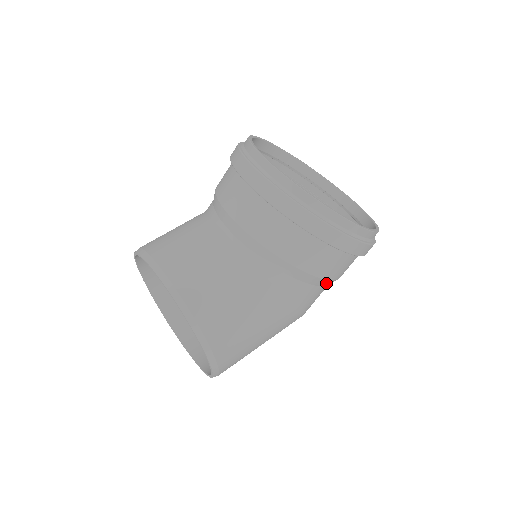
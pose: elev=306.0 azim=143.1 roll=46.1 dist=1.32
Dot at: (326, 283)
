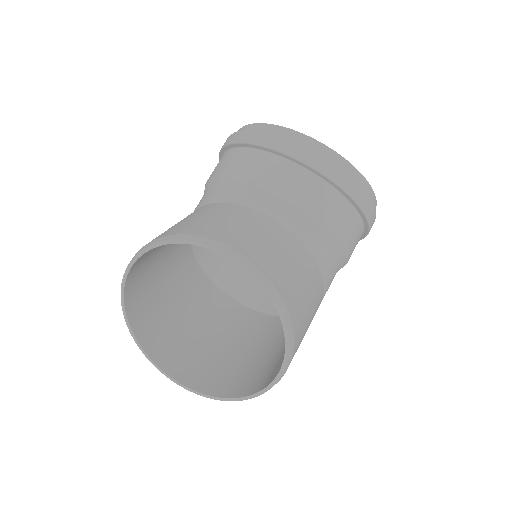
Dot at: occluded
